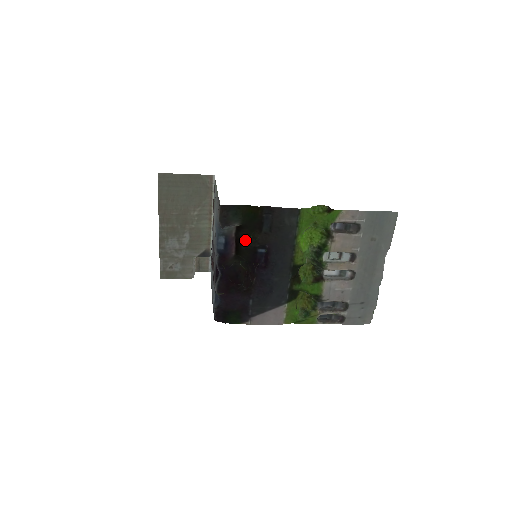
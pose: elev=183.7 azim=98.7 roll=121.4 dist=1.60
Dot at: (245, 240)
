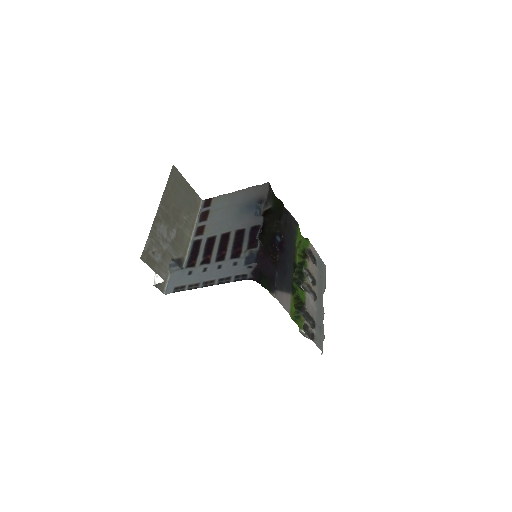
Dot at: (269, 224)
